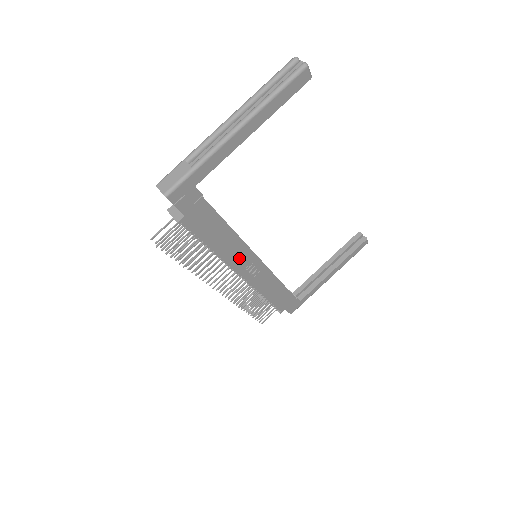
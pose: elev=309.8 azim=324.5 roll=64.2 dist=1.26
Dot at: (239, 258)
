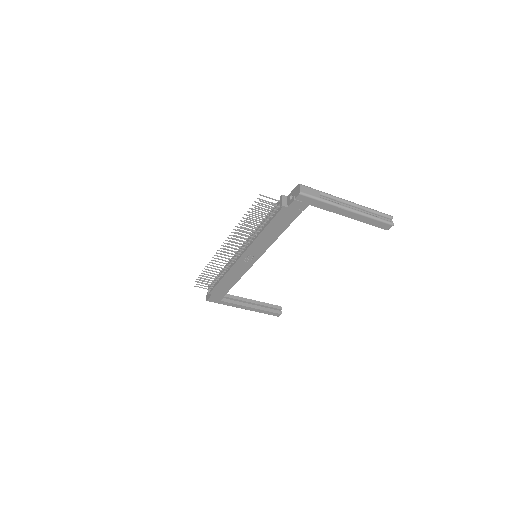
Dot at: (257, 248)
